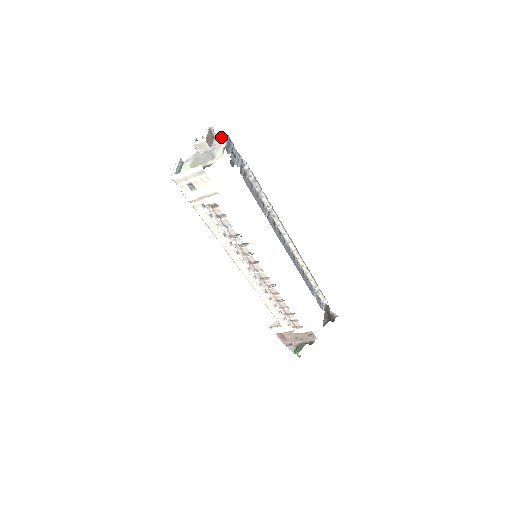
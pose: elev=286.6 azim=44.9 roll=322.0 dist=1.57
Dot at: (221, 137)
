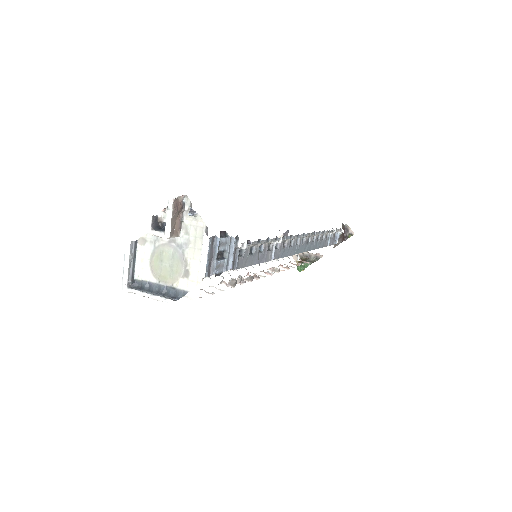
Dot at: (197, 216)
